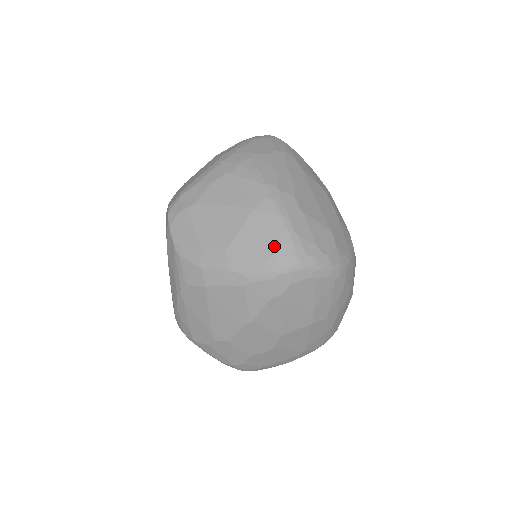
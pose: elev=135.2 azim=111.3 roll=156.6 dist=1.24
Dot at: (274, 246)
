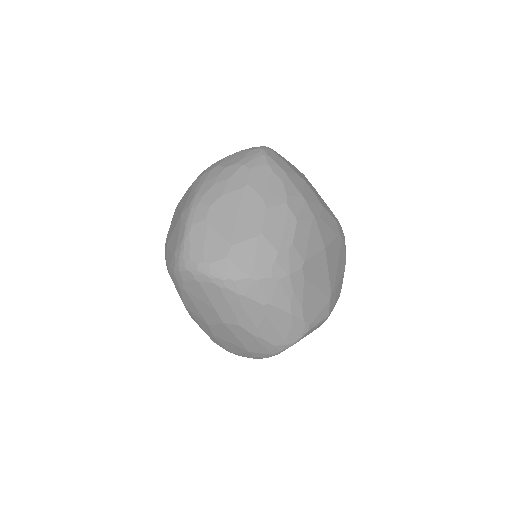
Dot at: (176, 247)
